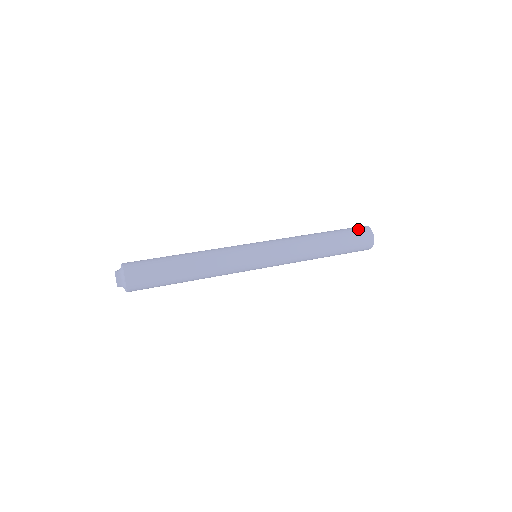
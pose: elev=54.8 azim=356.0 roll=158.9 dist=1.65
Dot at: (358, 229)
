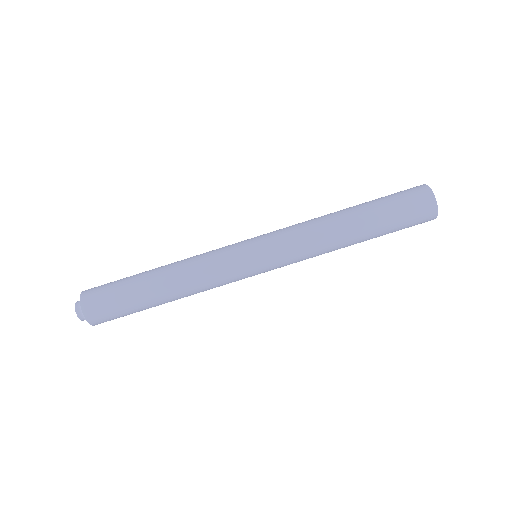
Dot at: (415, 205)
